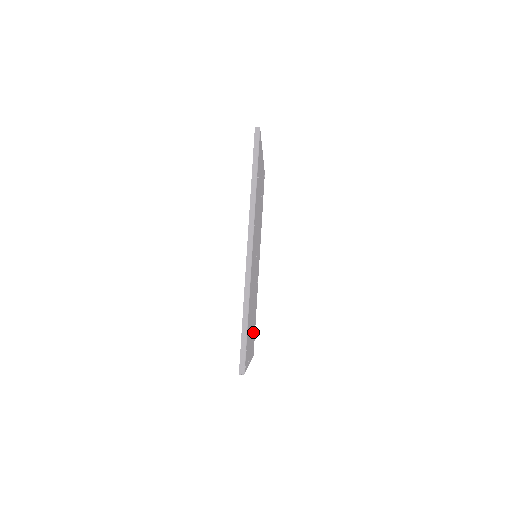
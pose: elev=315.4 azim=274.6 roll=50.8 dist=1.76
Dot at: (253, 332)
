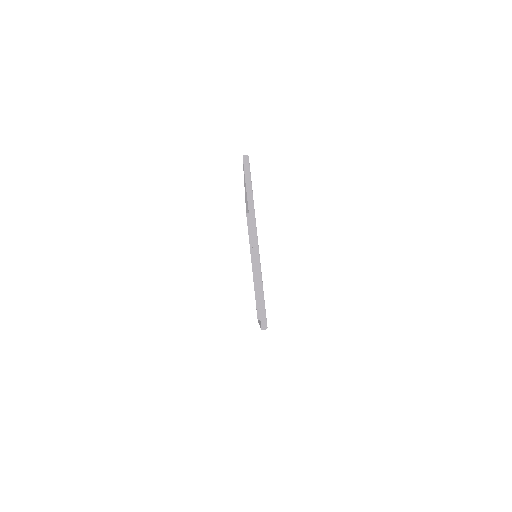
Dot at: occluded
